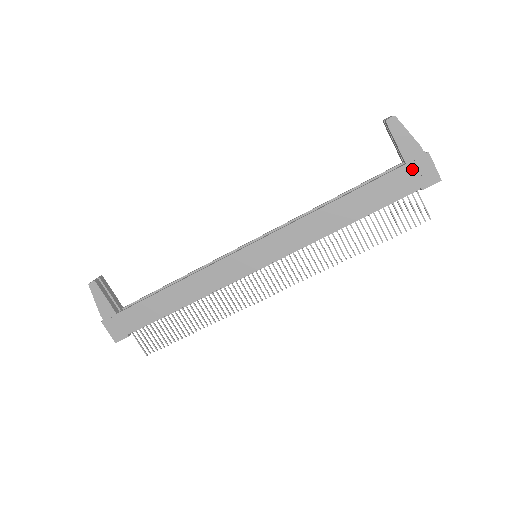
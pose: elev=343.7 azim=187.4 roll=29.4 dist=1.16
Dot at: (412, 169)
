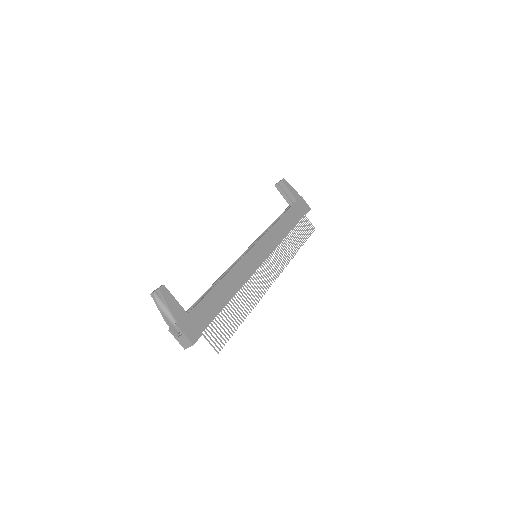
Dot at: (300, 203)
